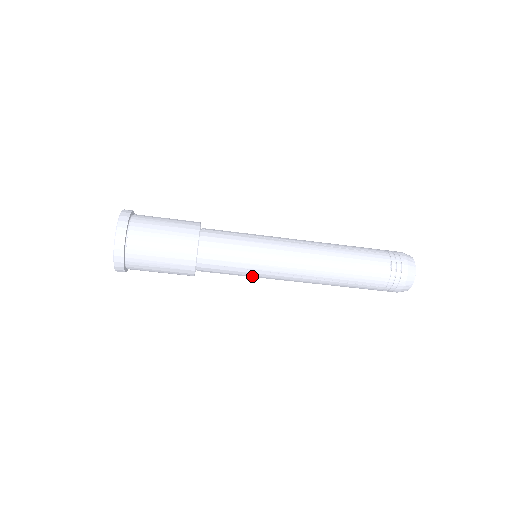
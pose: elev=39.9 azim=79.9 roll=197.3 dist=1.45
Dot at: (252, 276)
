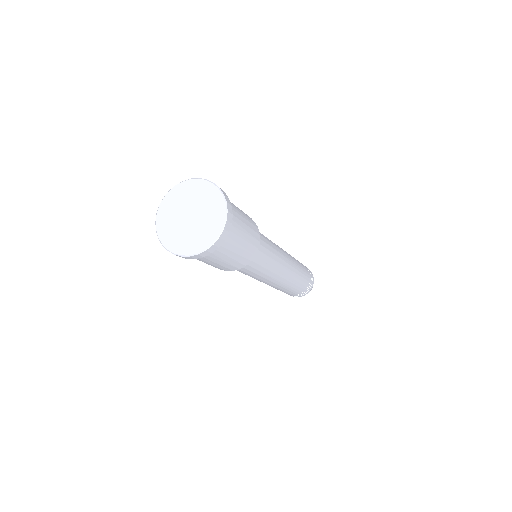
Dot at: (262, 274)
